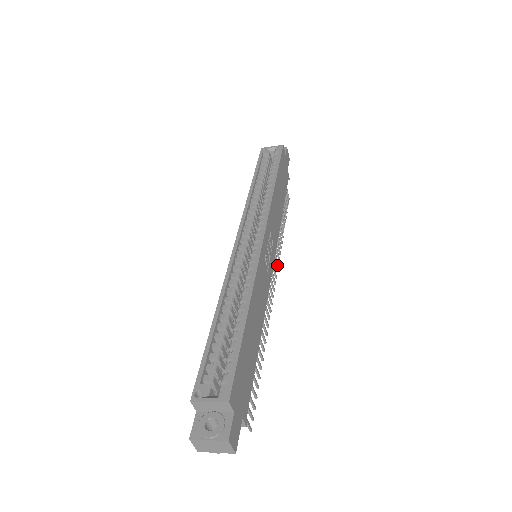
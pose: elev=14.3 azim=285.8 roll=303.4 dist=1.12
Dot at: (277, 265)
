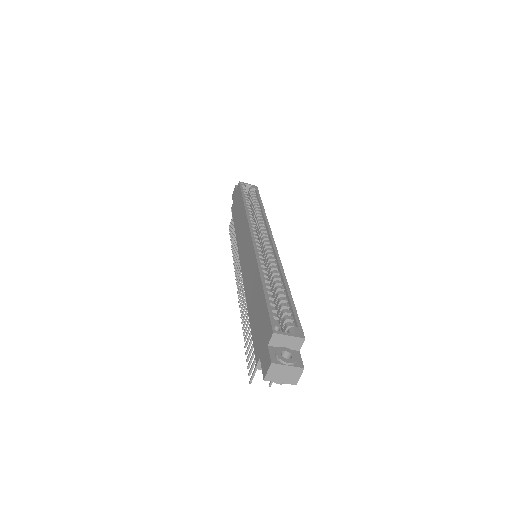
Dot at: occluded
